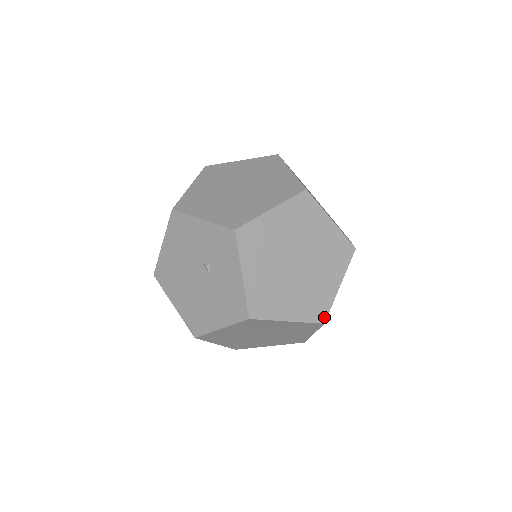
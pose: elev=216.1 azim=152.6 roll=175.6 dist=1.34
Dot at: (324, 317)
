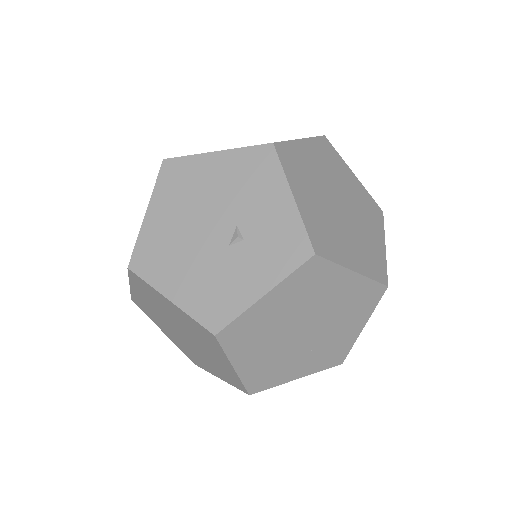
Dot at: (256, 390)
